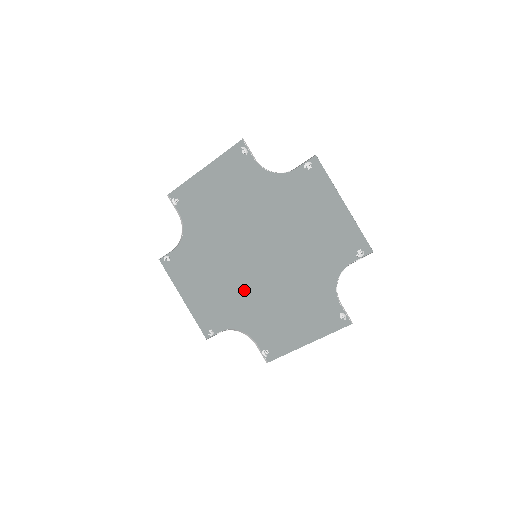
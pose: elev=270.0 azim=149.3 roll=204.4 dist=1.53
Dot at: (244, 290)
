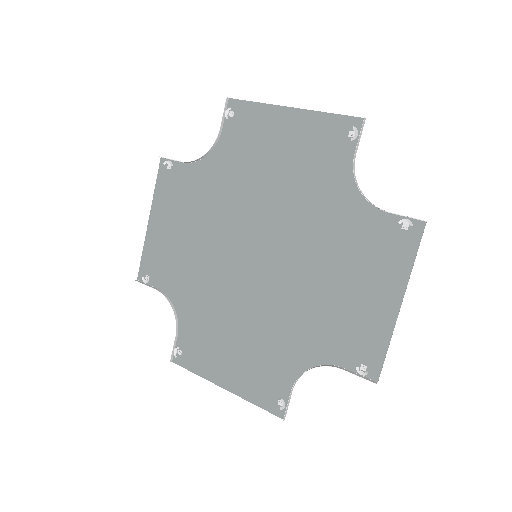
Dot at: (275, 309)
